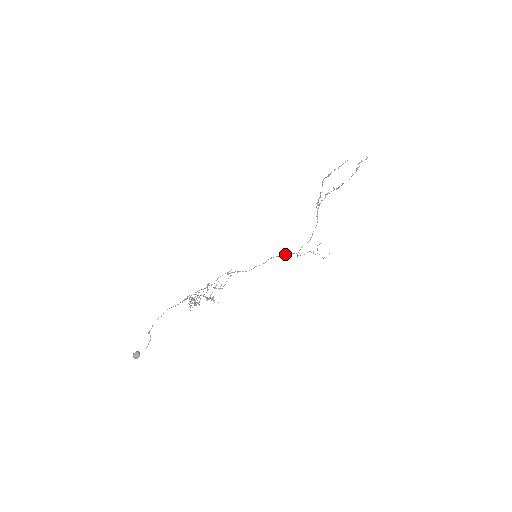
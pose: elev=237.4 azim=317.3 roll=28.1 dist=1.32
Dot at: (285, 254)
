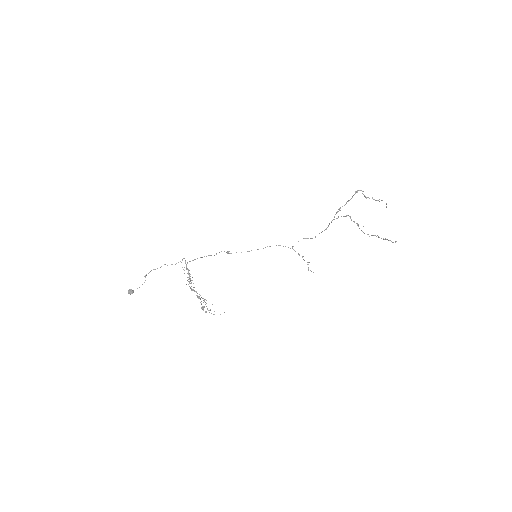
Dot at: (283, 246)
